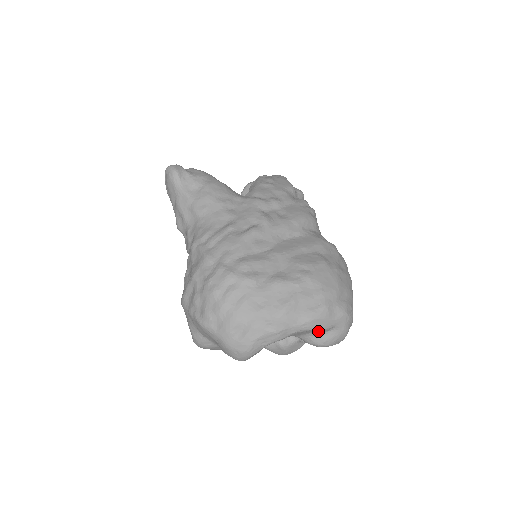
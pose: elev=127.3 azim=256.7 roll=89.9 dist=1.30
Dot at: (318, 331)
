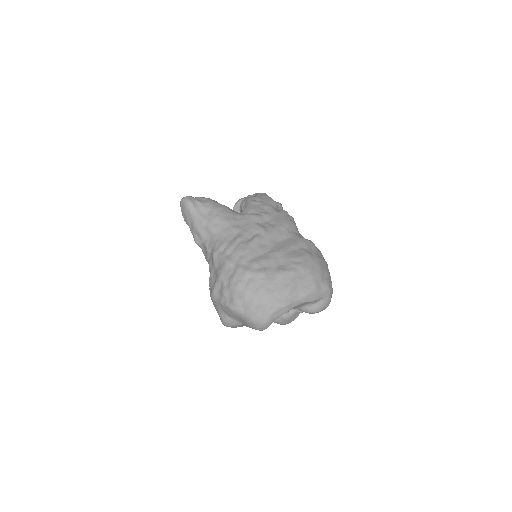
Dot at: (311, 302)
